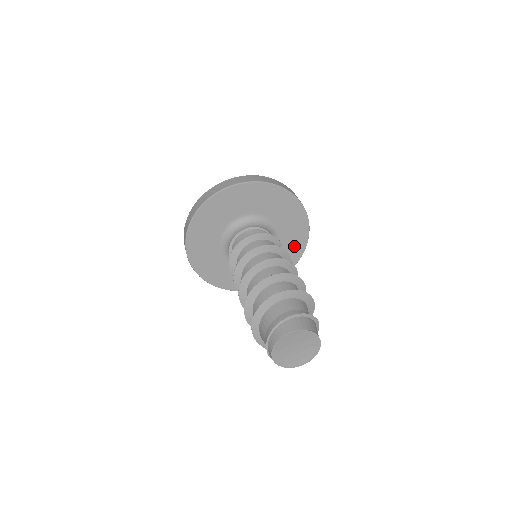
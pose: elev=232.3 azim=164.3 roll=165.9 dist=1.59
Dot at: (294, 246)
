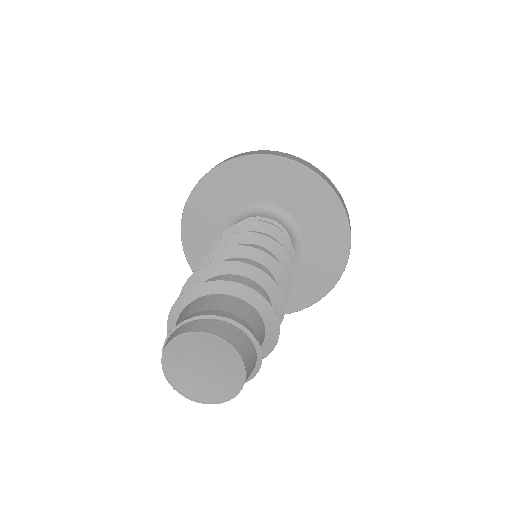
Dot at: occluded
